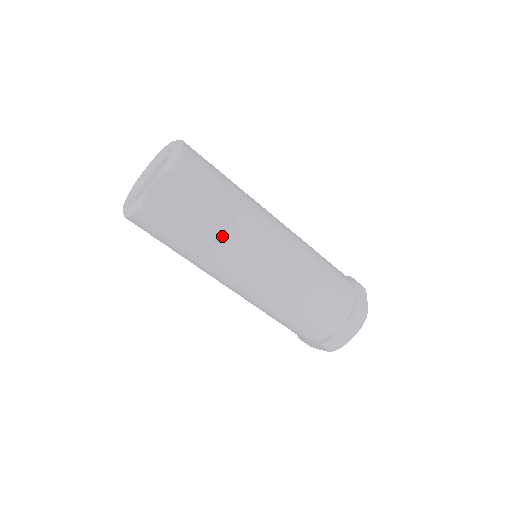
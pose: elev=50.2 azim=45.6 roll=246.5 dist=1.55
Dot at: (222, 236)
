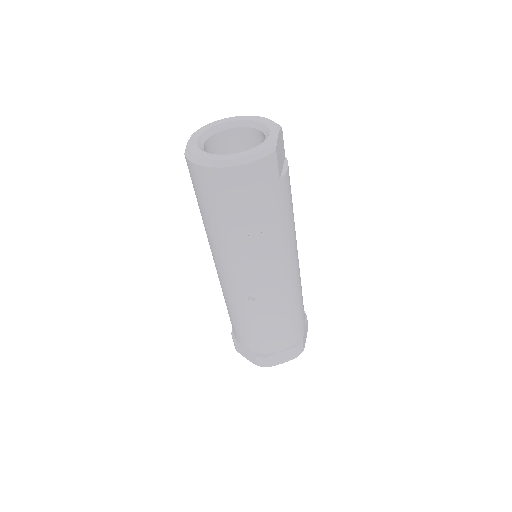
Dot at: (292, 207)
